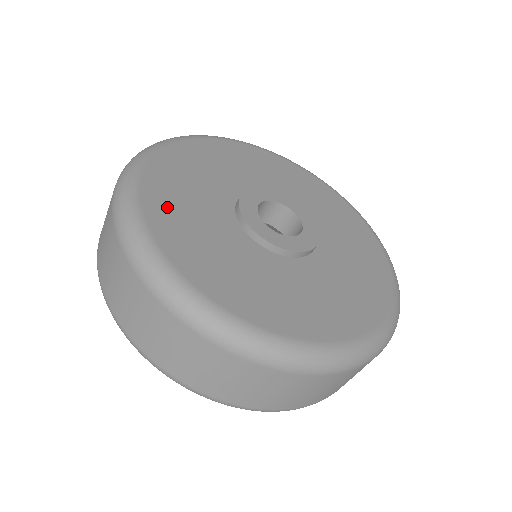
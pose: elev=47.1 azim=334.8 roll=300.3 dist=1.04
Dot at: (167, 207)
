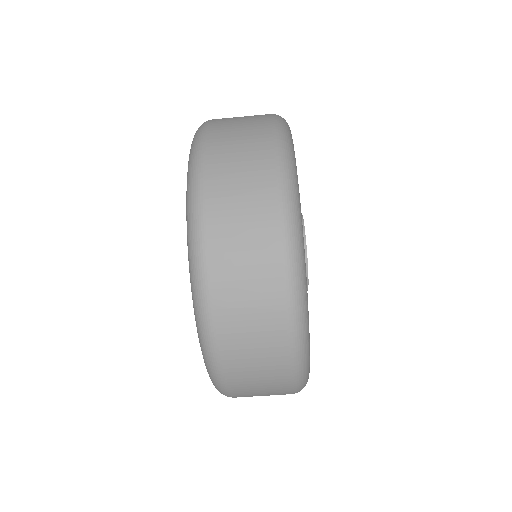
Dot at: occluded
